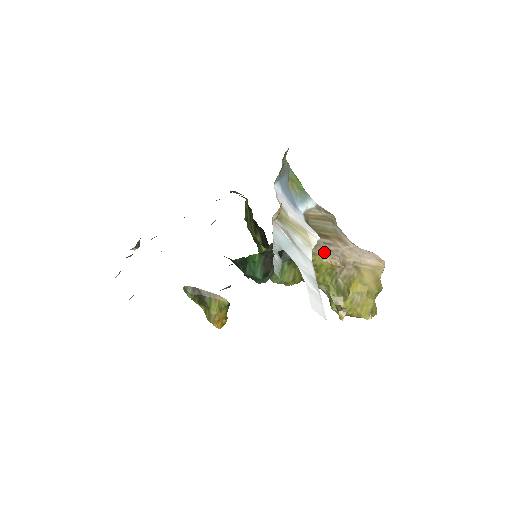
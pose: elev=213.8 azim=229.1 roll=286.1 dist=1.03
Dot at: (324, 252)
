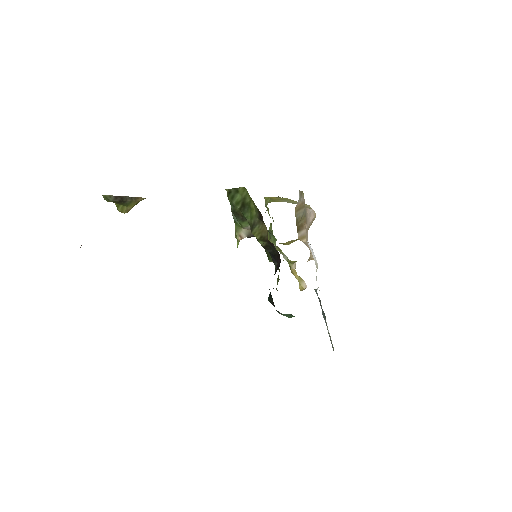
Dot at: occluded
